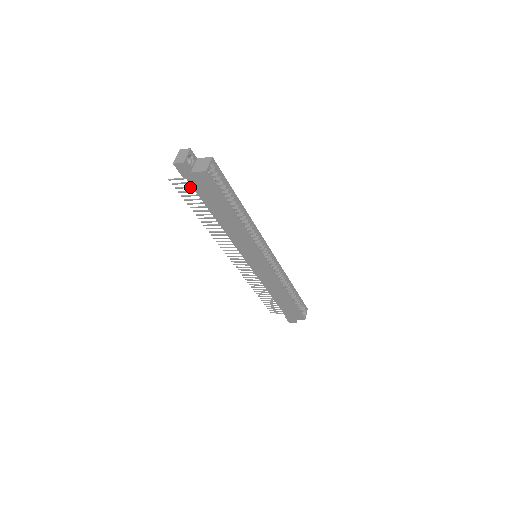
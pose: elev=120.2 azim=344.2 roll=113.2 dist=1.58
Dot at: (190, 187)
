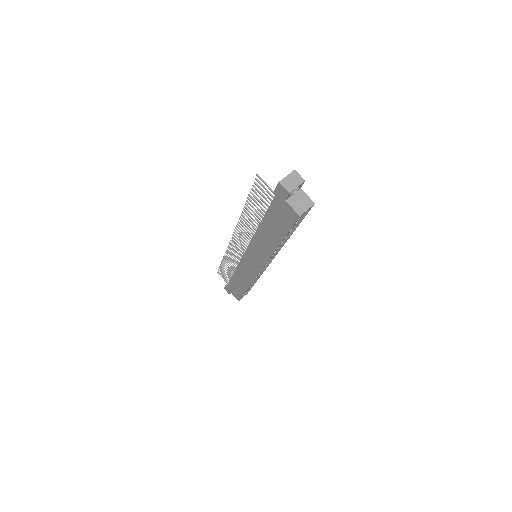
Dot at: (269, 197)
